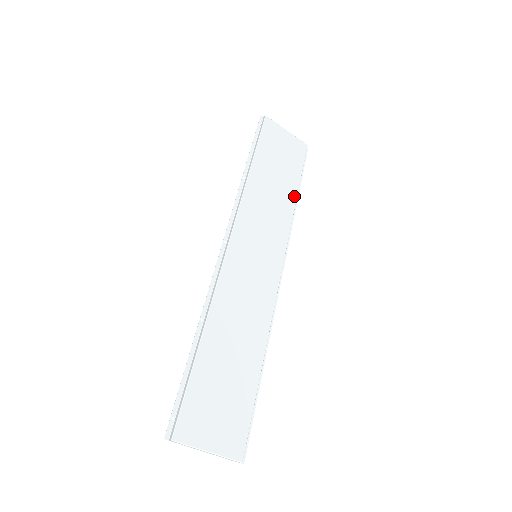
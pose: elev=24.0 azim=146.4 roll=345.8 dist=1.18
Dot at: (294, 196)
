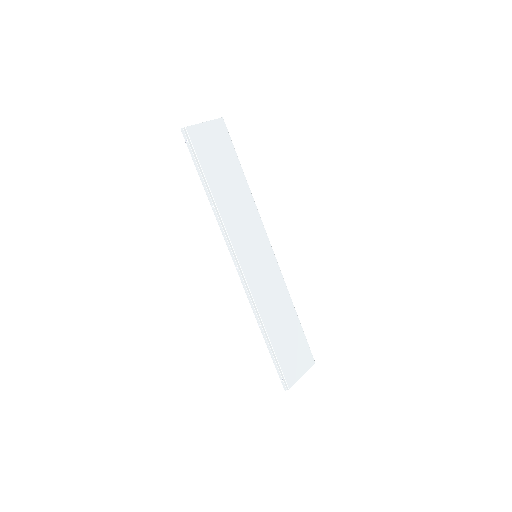
Dot at: (244, 181)
